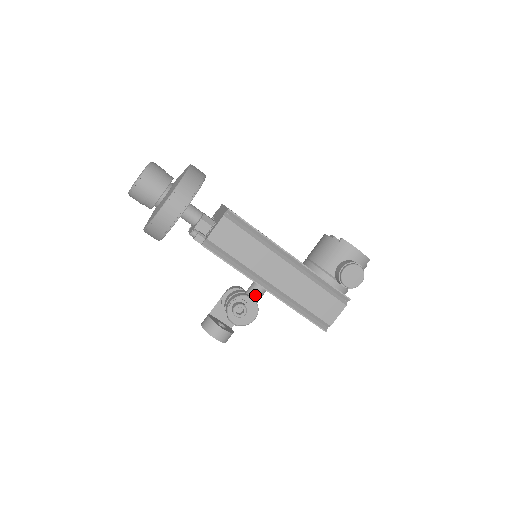
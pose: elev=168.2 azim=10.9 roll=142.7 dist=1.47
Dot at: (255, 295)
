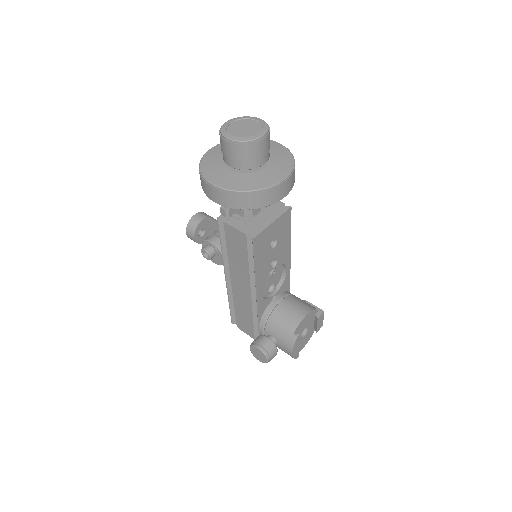
Dot at: occluded
